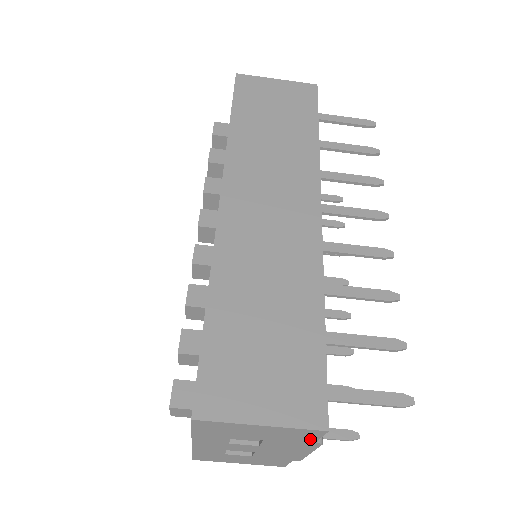
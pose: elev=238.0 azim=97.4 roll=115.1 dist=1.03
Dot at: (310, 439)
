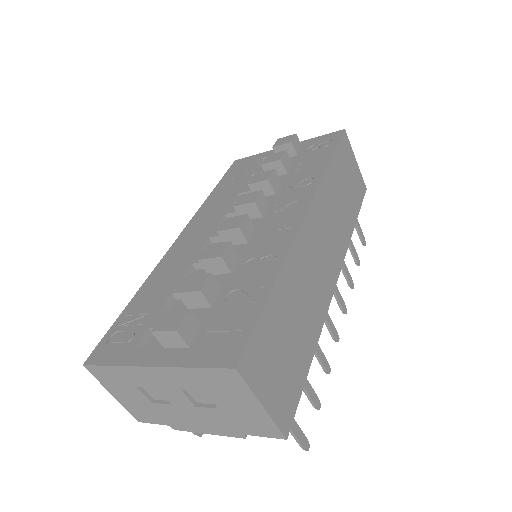
Dot at: (252, 432)
